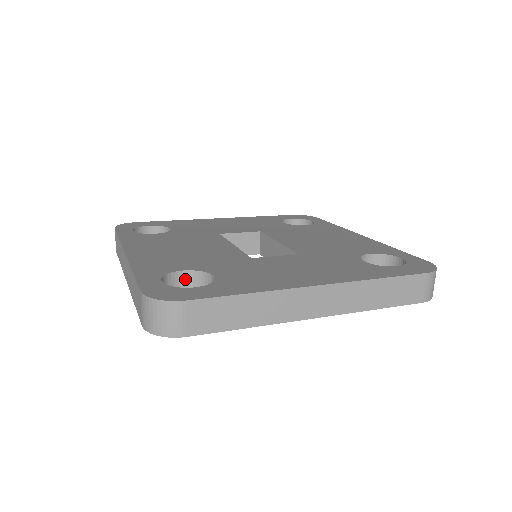
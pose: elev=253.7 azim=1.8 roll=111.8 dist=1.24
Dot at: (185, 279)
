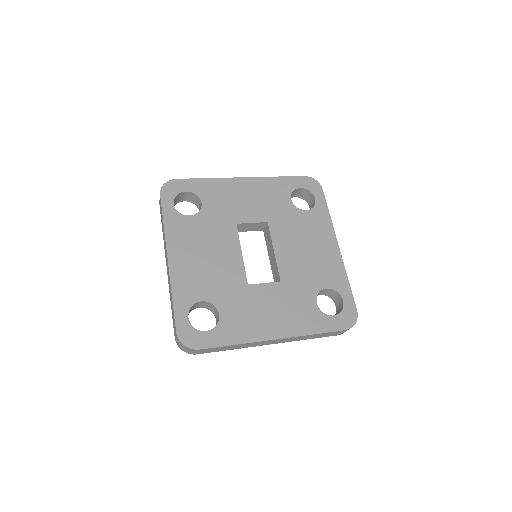
Dot at: (203, 303)
